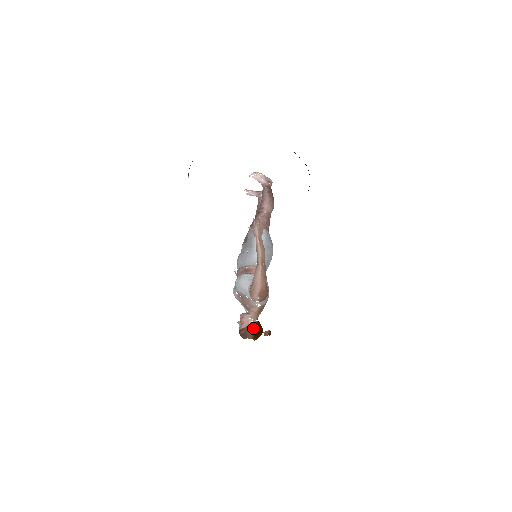
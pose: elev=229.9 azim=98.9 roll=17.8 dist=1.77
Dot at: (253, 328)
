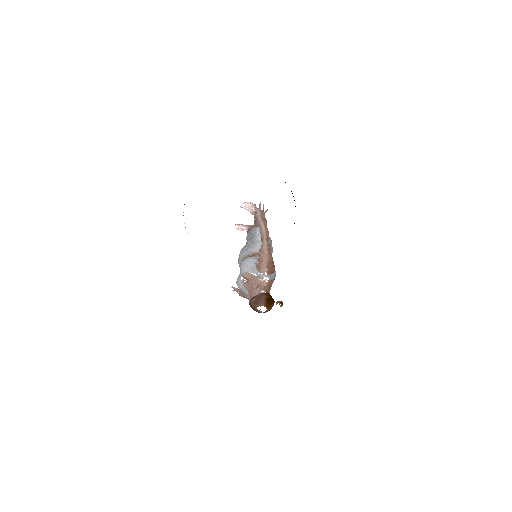
Dot at: (265, 295)
